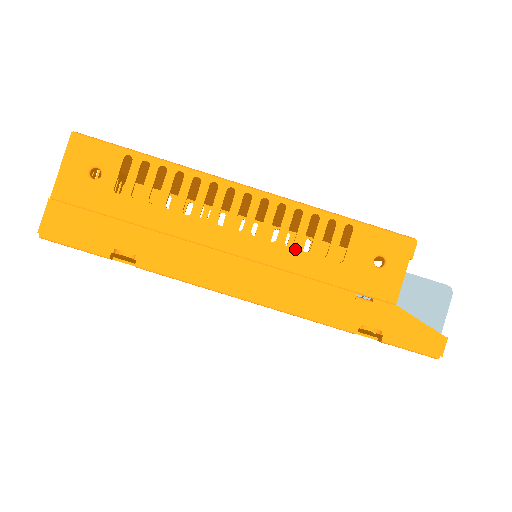
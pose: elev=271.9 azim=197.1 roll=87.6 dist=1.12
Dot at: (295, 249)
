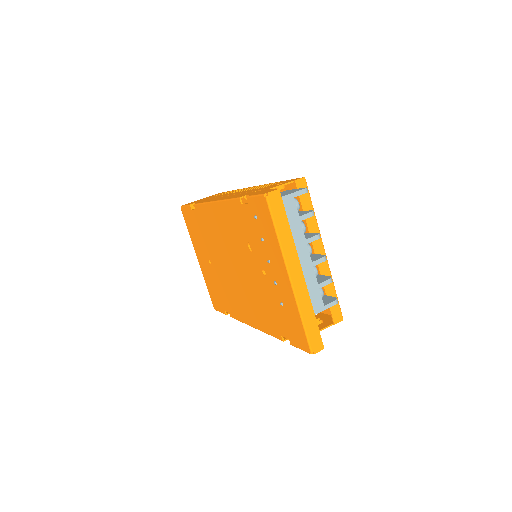
Dot at: occluded
